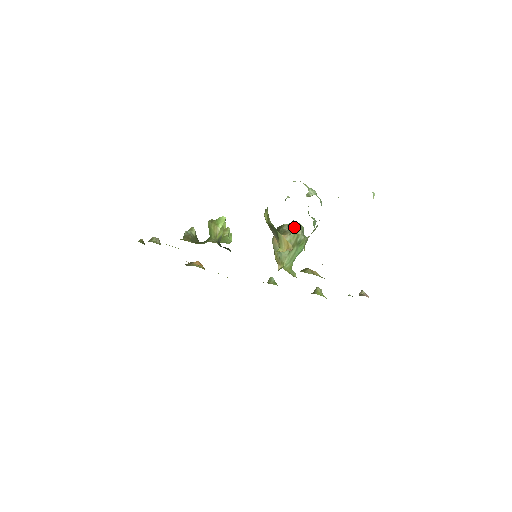
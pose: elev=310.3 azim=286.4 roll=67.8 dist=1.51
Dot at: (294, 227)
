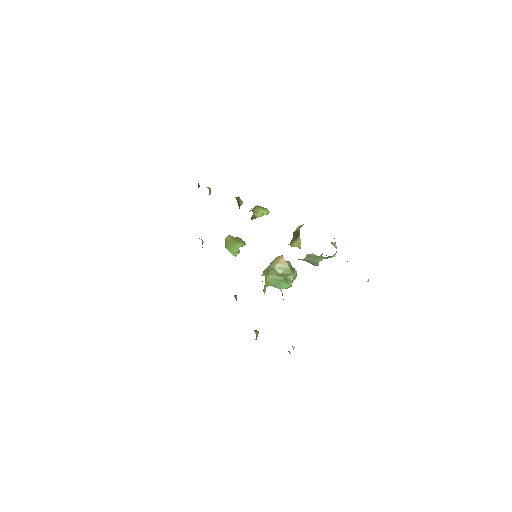
Dot at: (293, 269)
